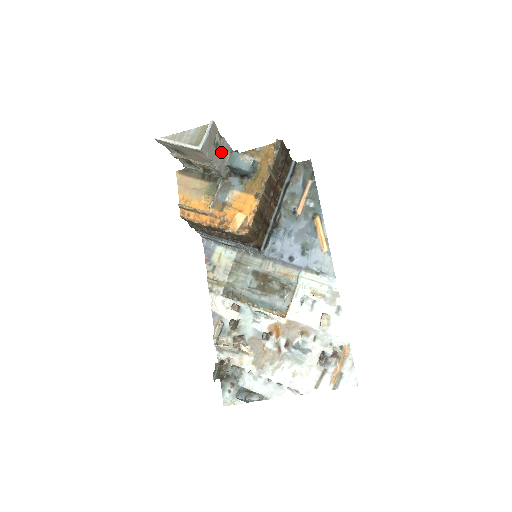
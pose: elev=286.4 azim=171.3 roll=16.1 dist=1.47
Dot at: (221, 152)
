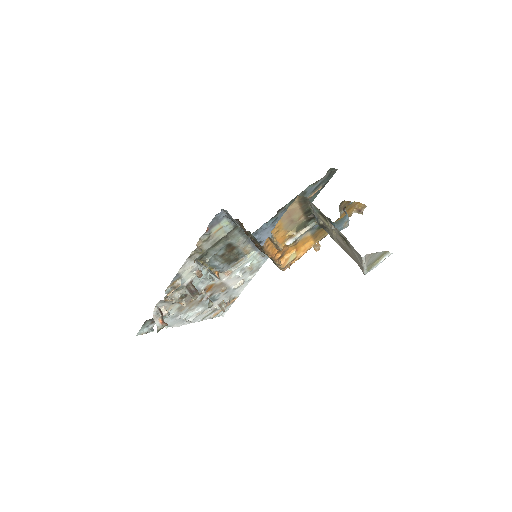
Dot at: occluded
